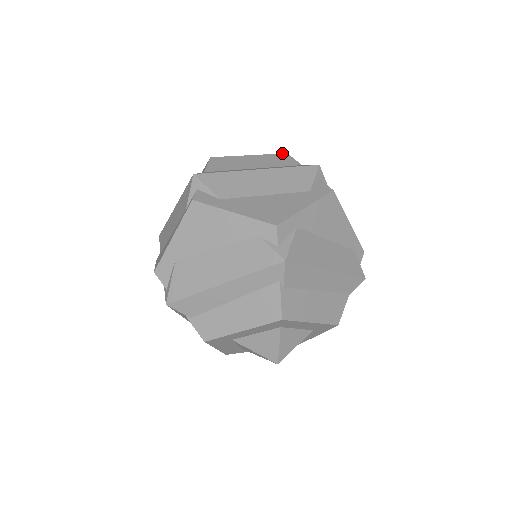
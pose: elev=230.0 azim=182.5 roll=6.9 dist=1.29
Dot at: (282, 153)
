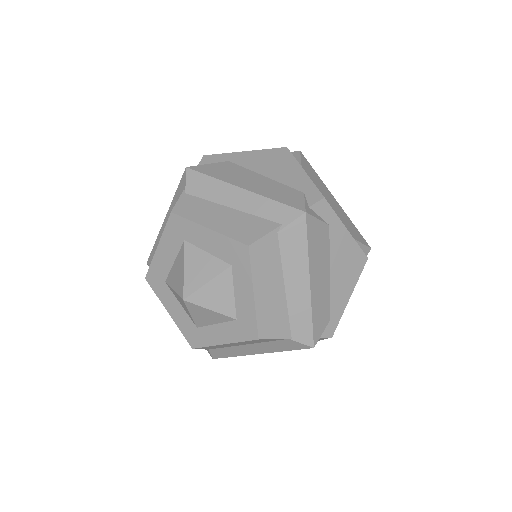
Dot at: occluded
